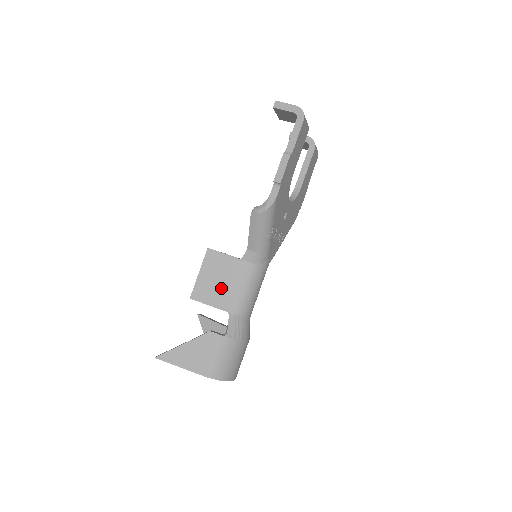
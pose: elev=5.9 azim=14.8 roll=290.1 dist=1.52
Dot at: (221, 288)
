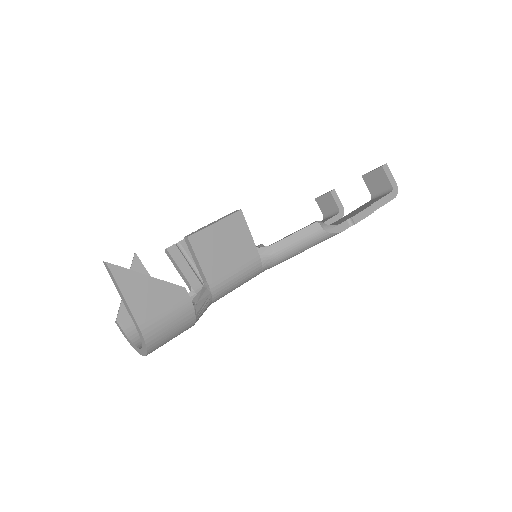
Dot at: (221, 256)
